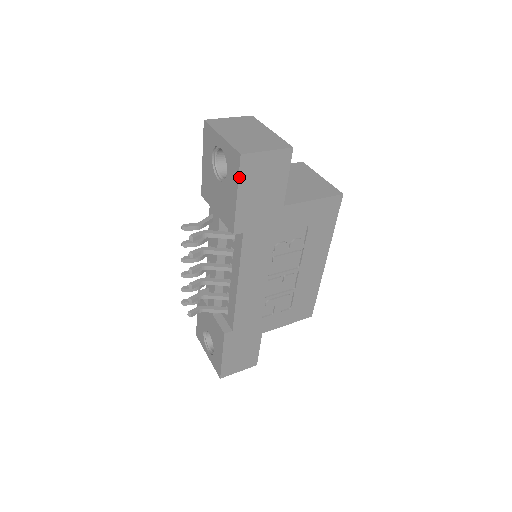
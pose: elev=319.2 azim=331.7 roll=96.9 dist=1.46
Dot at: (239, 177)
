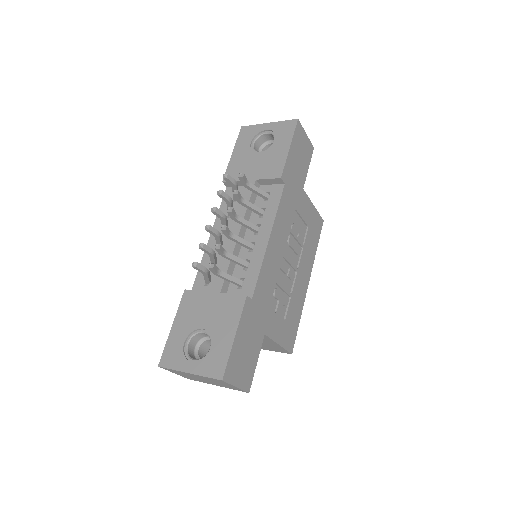
Dot at: (294, 134)
